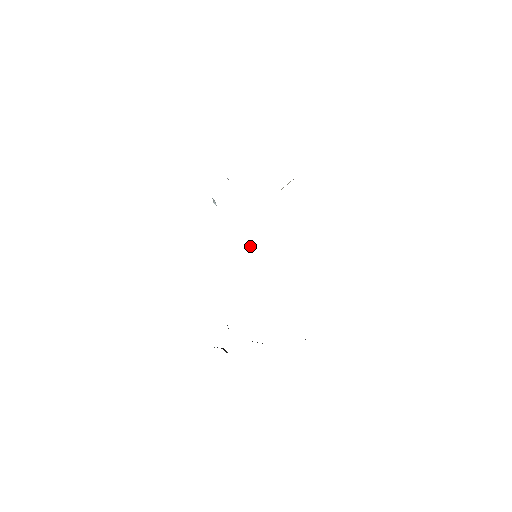
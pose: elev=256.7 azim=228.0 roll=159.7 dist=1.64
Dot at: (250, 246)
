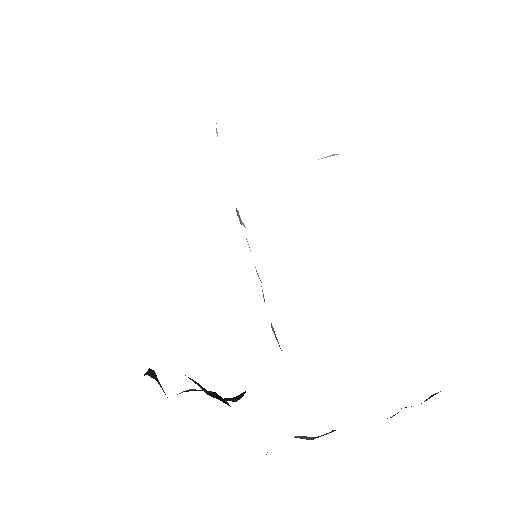
Dot at: (241, 221)
